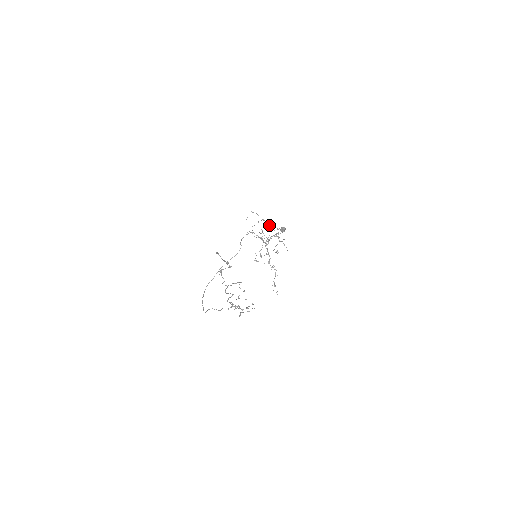
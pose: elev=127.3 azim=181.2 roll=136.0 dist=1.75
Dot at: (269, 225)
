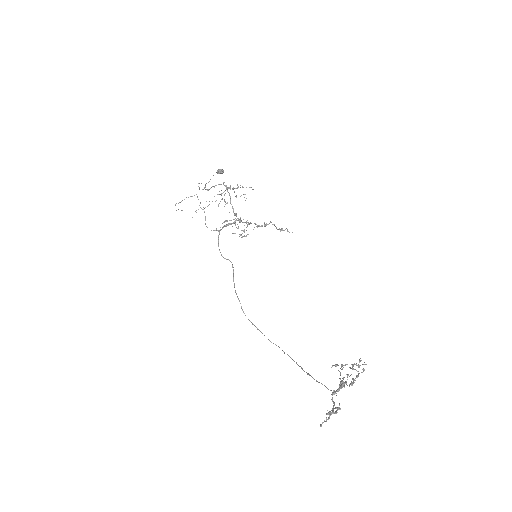
Dot at: (208, 190)
